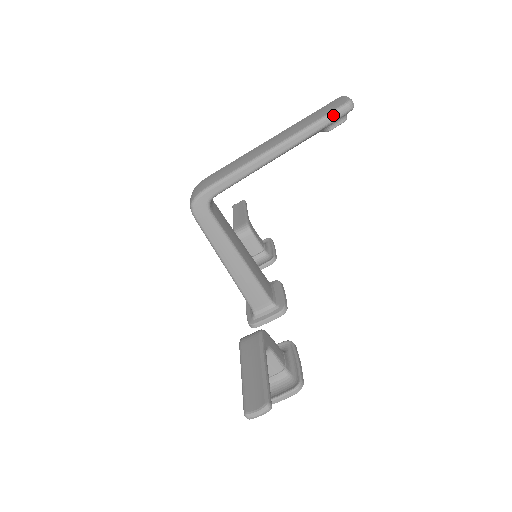
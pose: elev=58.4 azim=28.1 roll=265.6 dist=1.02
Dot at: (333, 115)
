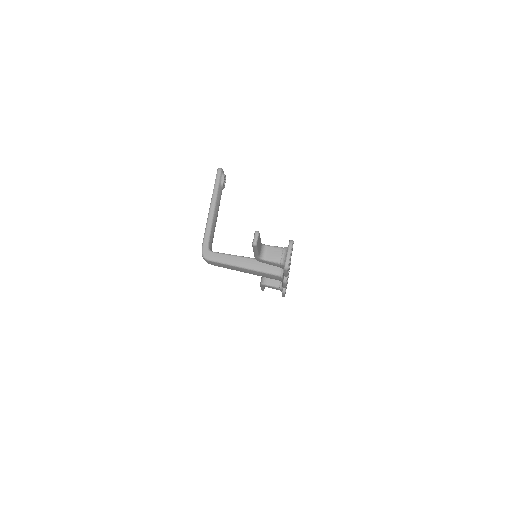
Dot at: (217, 177)
